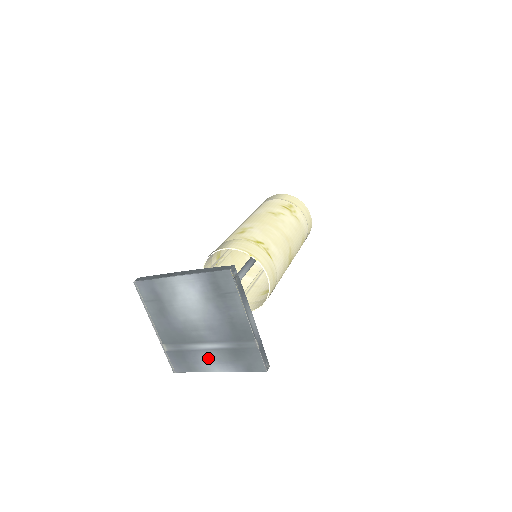
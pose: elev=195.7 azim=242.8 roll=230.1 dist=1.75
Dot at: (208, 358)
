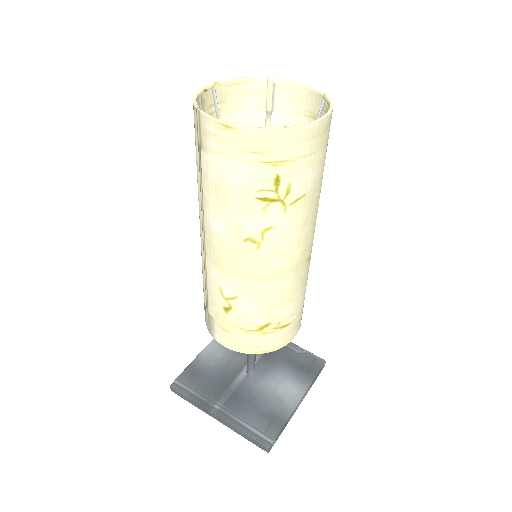
Dot at: occluded
